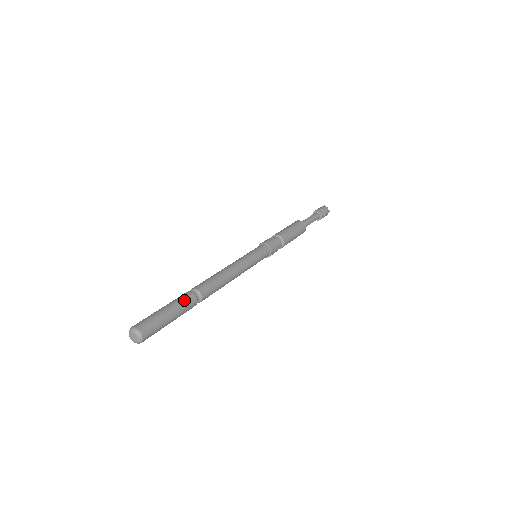
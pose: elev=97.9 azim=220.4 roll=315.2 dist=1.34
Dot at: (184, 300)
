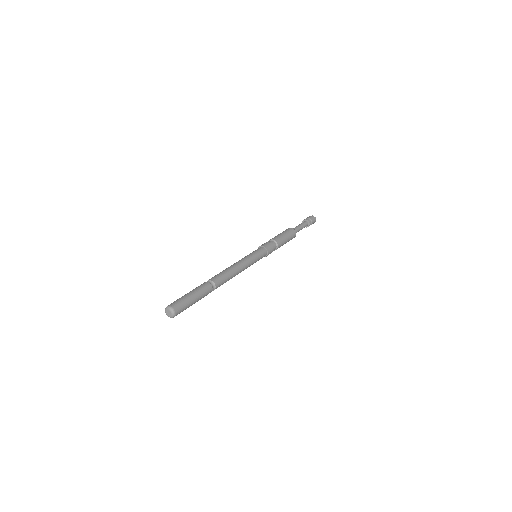
Dot at: (201, 286)
